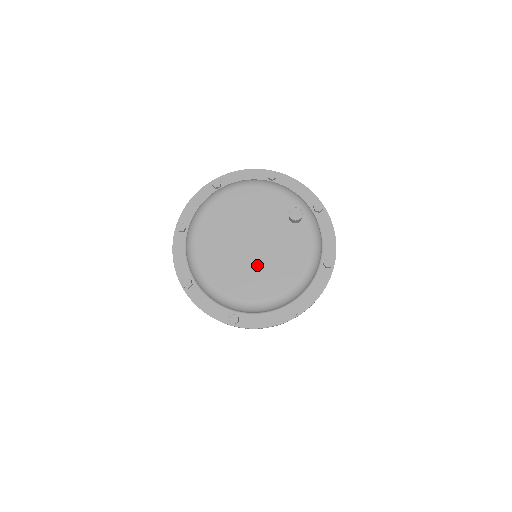
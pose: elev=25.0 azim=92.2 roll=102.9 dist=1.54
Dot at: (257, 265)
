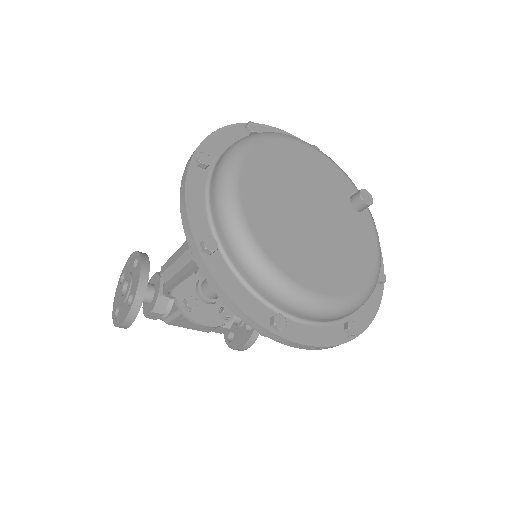
Dot at: (321, 246)
